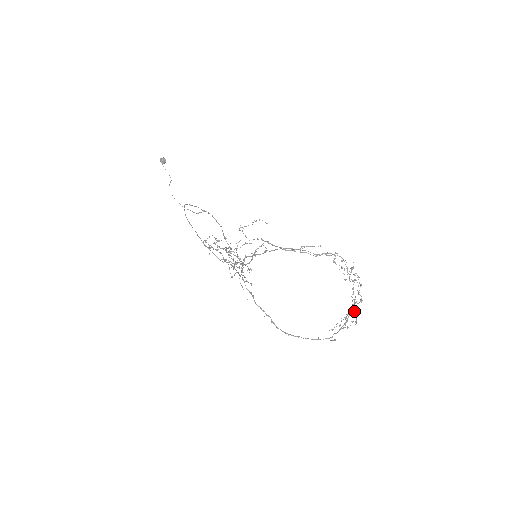
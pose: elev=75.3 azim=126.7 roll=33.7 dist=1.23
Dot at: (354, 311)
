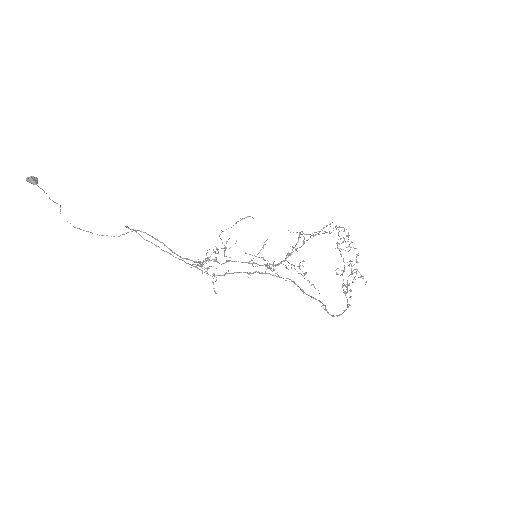
Dot at: (351, 274)
